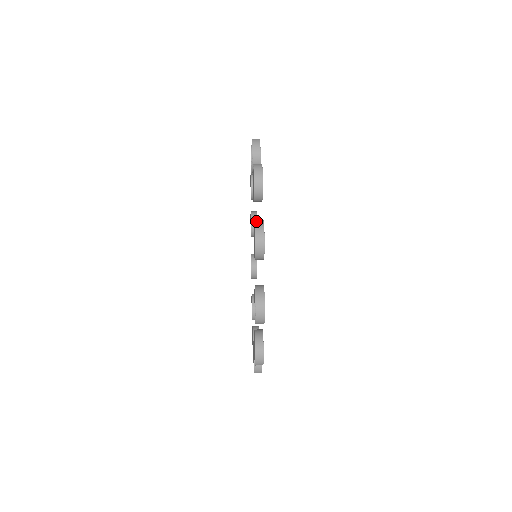
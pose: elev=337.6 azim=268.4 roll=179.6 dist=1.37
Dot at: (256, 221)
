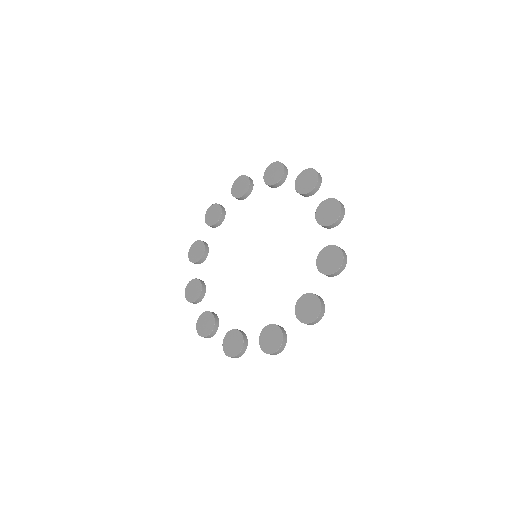
Dot at: occluded
